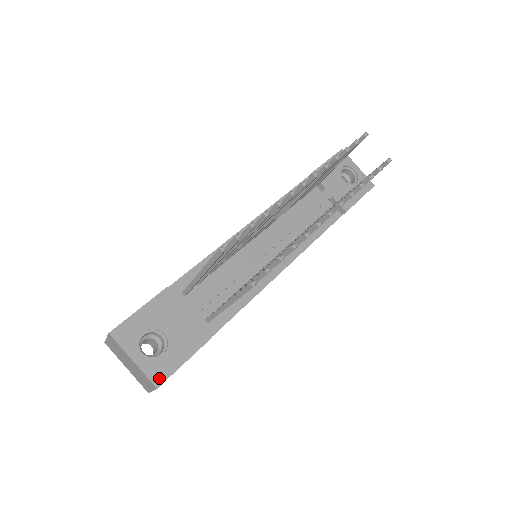
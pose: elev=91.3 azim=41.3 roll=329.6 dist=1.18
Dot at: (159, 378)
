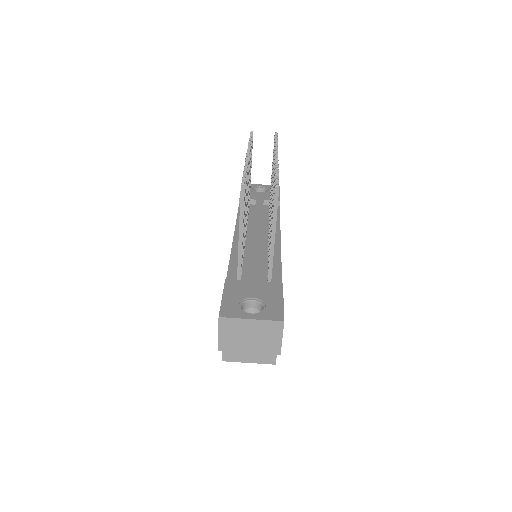
Dot at: (278, 316)
